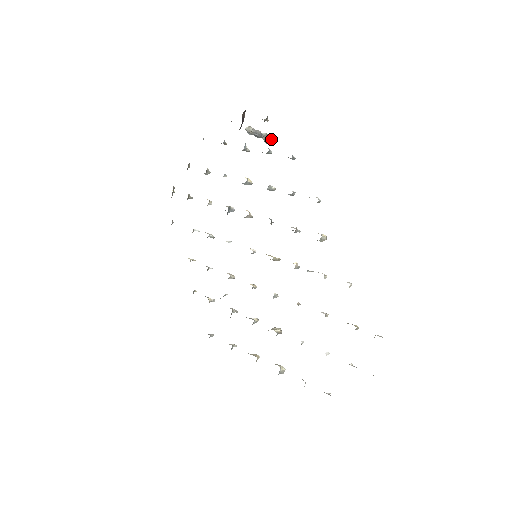
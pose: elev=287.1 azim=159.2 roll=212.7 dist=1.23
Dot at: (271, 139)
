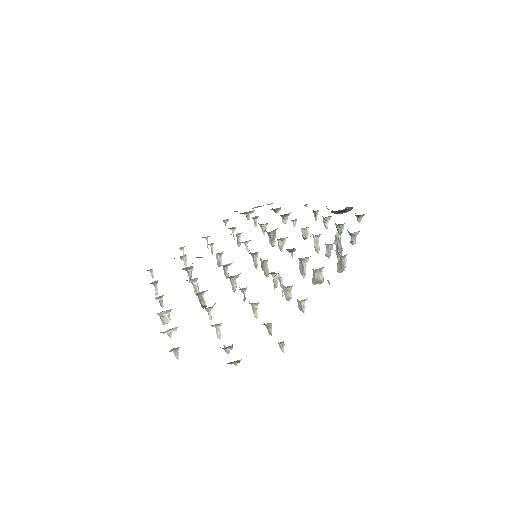
Dot at: occluded
